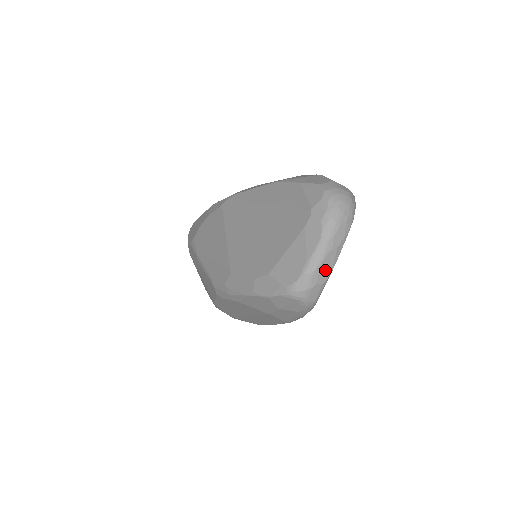
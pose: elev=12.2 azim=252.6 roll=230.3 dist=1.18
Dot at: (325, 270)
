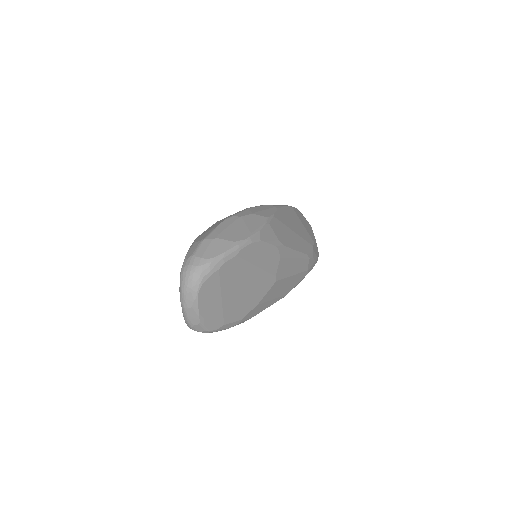
Dot at: (194, 318)
